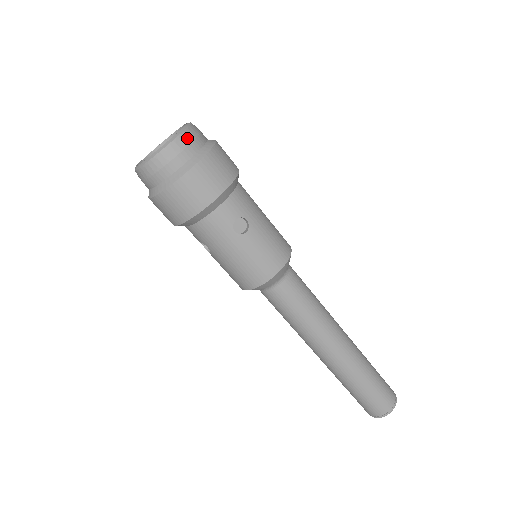
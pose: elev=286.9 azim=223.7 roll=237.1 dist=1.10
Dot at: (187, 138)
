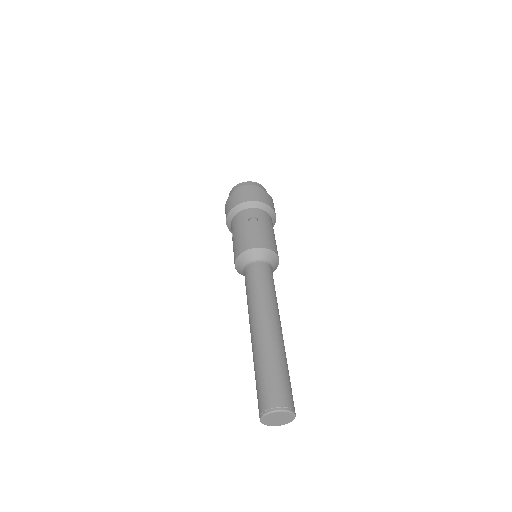
Dot at: (256, 184)
